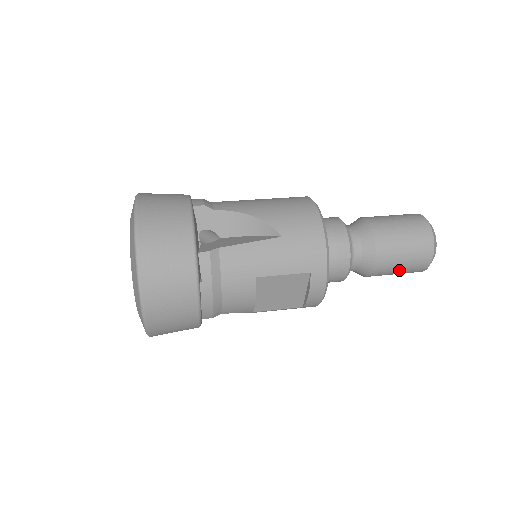
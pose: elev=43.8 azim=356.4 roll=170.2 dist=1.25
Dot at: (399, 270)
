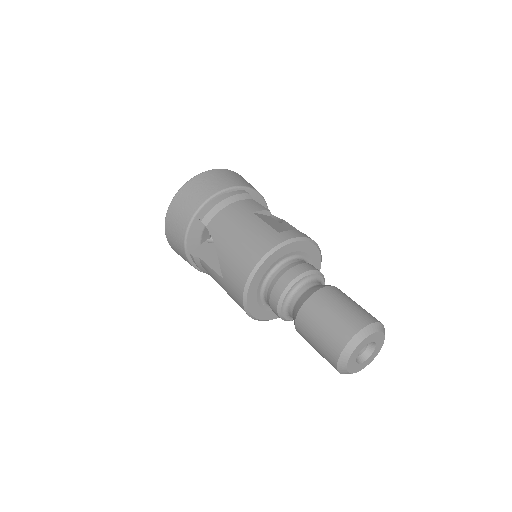
Dot at: occluded
